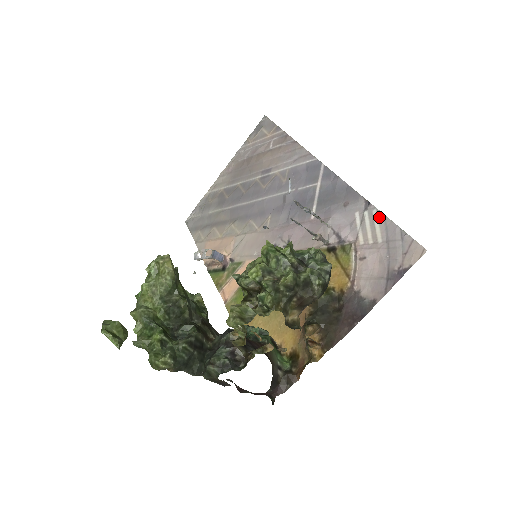
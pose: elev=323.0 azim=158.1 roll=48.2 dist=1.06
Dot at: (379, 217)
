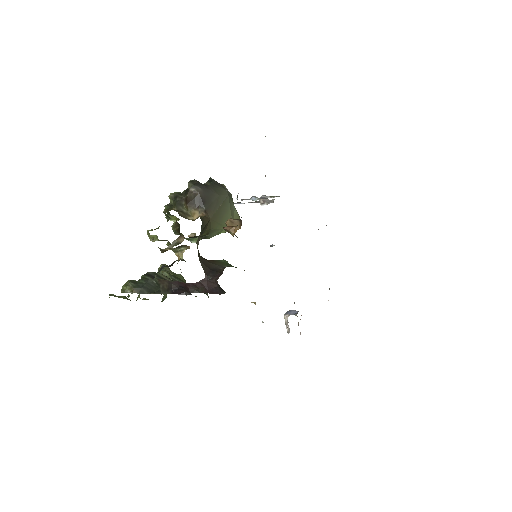
Dot at: occluded
